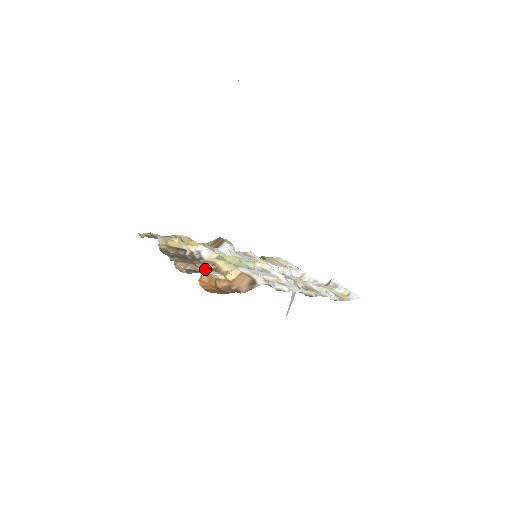
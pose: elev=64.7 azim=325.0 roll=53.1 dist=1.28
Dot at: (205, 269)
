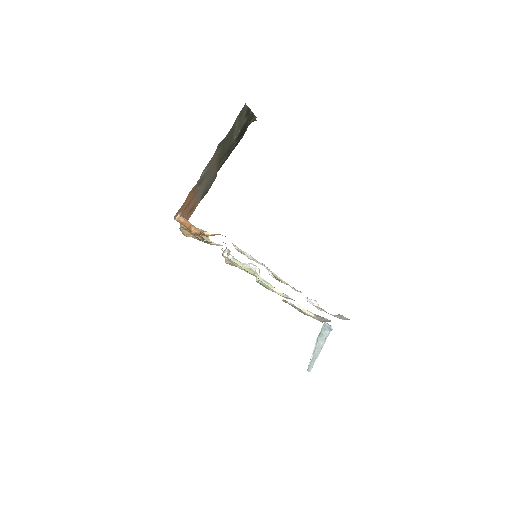
Dot at: occluded
